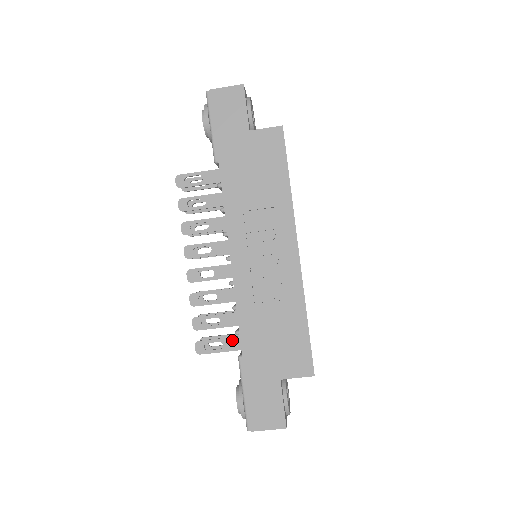
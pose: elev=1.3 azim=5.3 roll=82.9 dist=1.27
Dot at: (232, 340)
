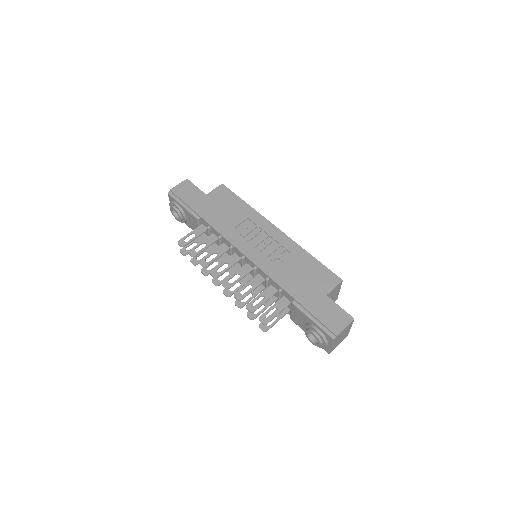
Dot at: (280, 302)
